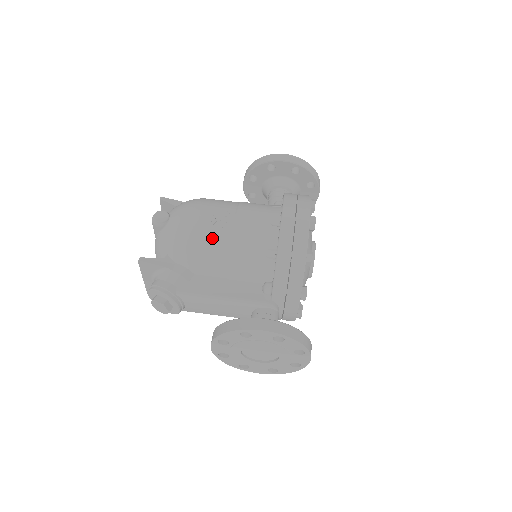
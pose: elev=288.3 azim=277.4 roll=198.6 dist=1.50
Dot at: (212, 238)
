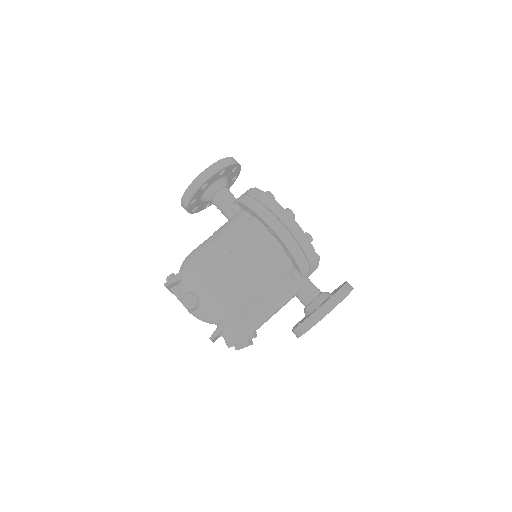
Dot at: (242, 283)
